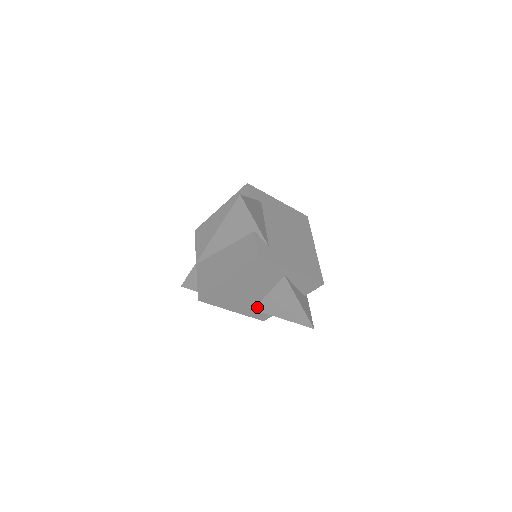
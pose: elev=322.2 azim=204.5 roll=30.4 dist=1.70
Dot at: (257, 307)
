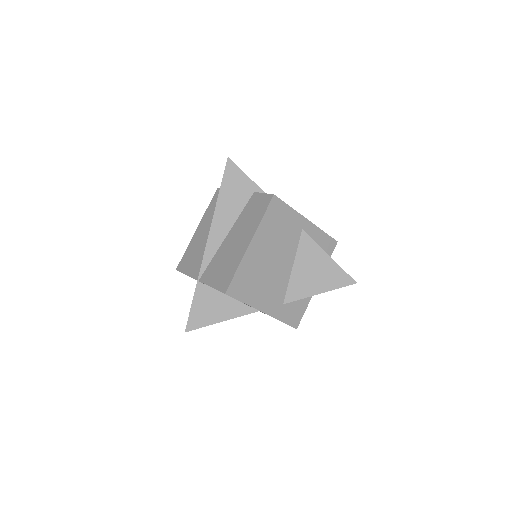
Dot at: (286, 297)
